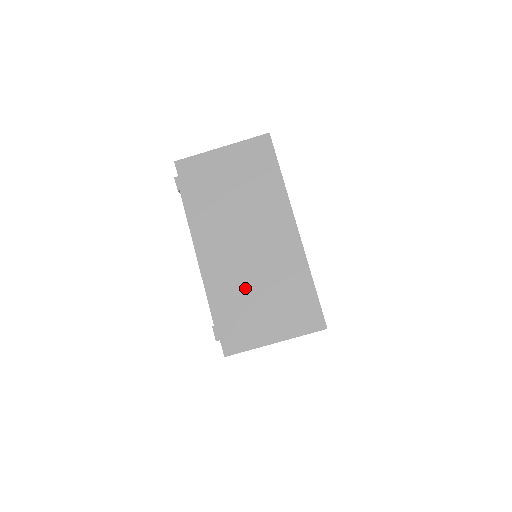
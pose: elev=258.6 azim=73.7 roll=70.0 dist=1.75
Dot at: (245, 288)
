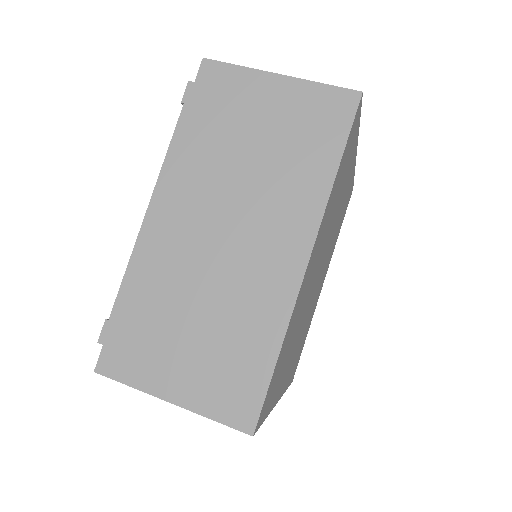
Dot at: (180, 297)
